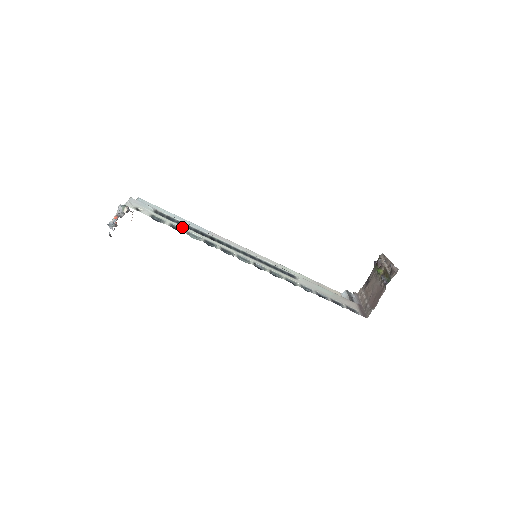
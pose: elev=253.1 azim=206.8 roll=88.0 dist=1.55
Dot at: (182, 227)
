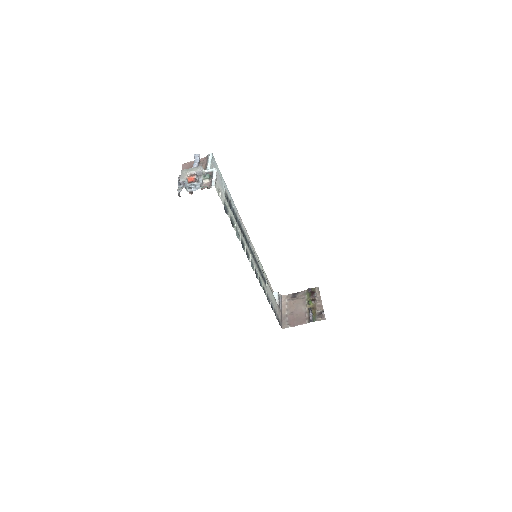
Dot at: (235, 220)
